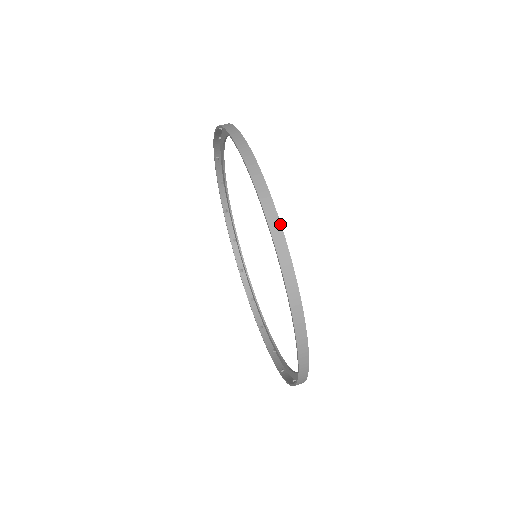
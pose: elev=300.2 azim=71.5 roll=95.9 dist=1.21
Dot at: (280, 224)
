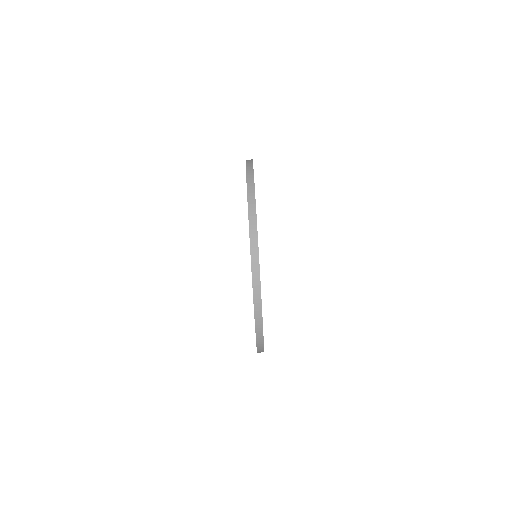
Dot at: (263, 339)
